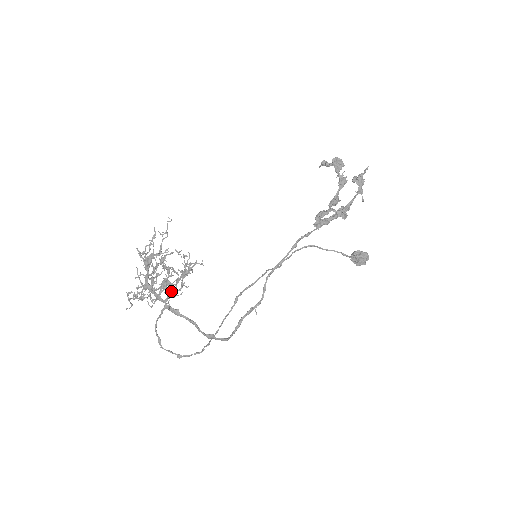
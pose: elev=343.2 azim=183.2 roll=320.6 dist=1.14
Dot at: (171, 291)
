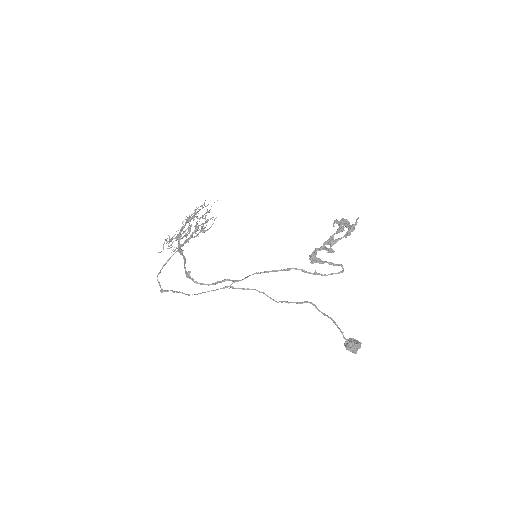
Dot at: (188, 238)
